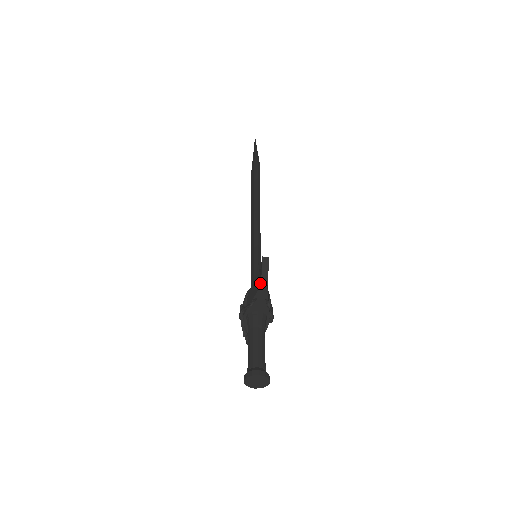
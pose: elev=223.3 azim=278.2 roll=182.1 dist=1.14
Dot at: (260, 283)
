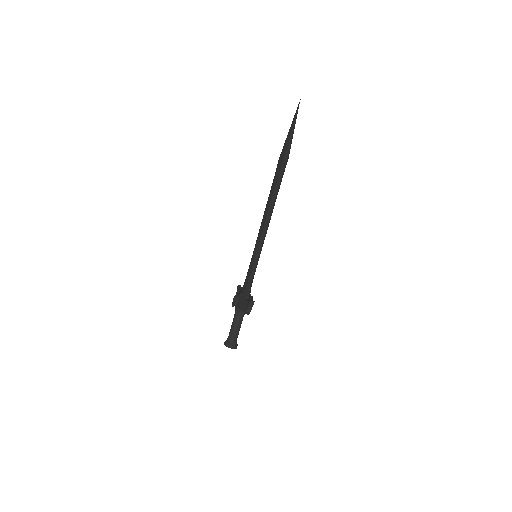
Dot at: (245, 312)
